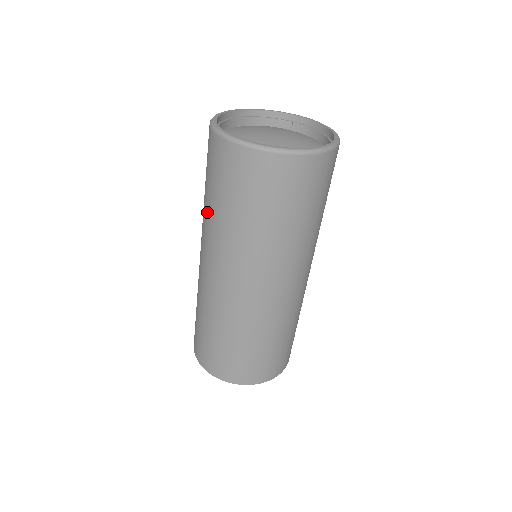
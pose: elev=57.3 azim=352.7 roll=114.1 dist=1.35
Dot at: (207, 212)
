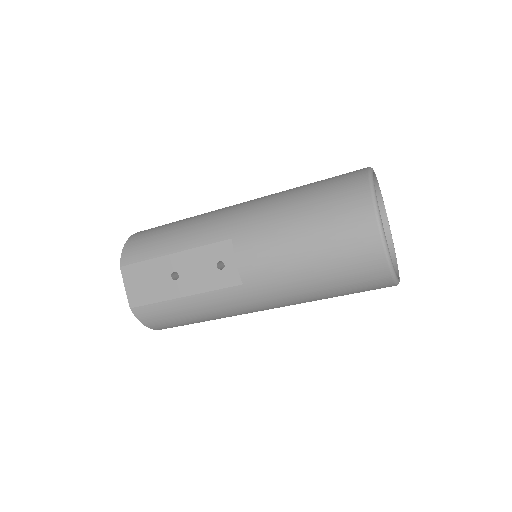
Dot at: (310, 292)
